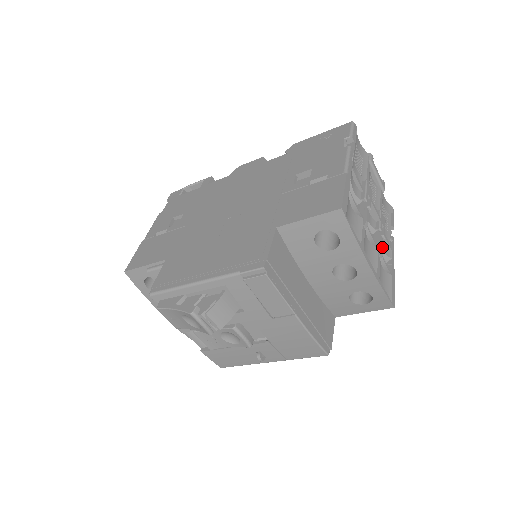
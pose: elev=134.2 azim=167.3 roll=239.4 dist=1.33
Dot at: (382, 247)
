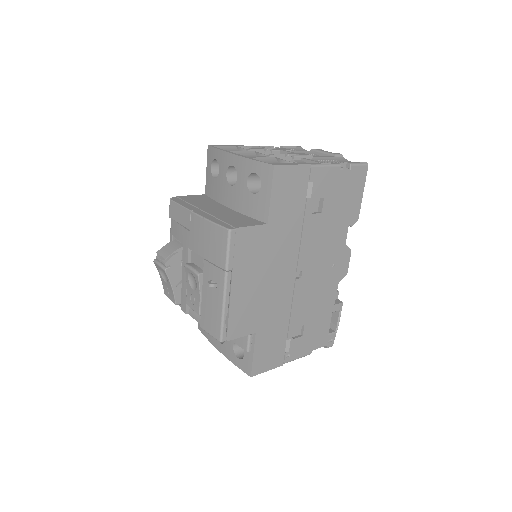
Dot at: (276, 154)
